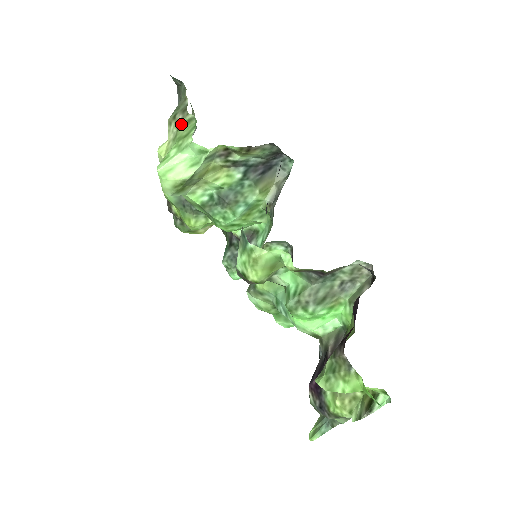
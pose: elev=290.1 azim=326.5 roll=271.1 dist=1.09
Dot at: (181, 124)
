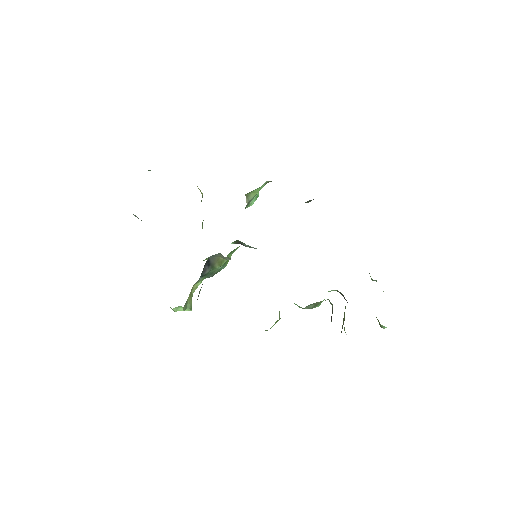
Dot at: occluded
